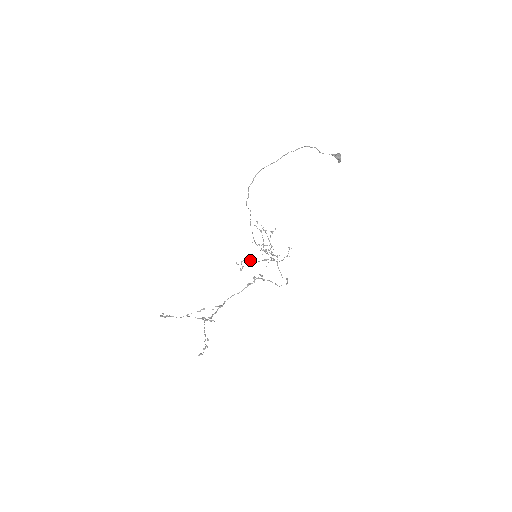
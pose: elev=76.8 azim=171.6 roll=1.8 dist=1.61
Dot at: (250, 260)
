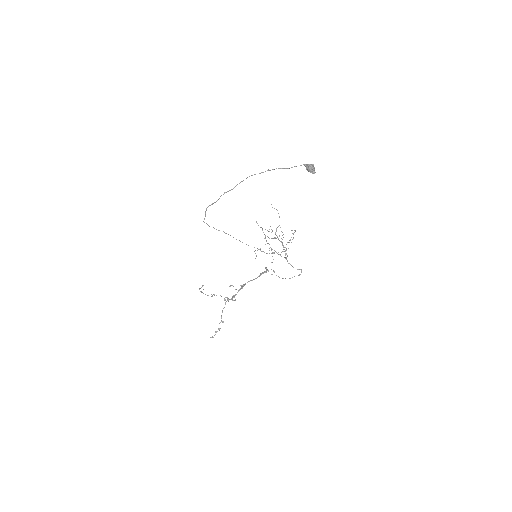
Dot at: (261, 251)
